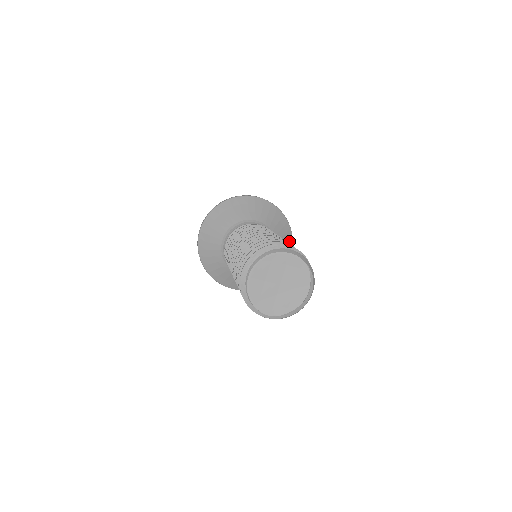
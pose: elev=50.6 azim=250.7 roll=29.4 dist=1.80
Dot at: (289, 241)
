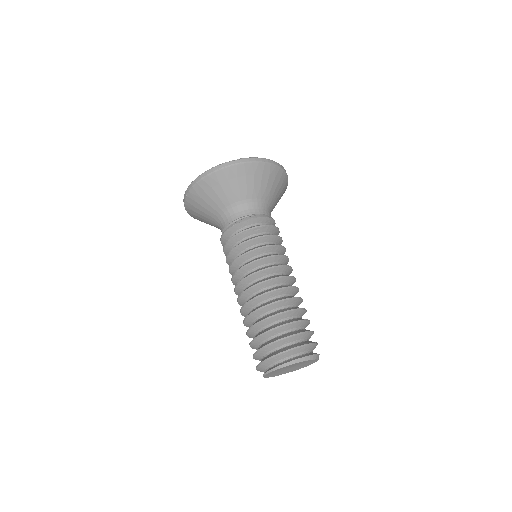
Dot at: occluded
